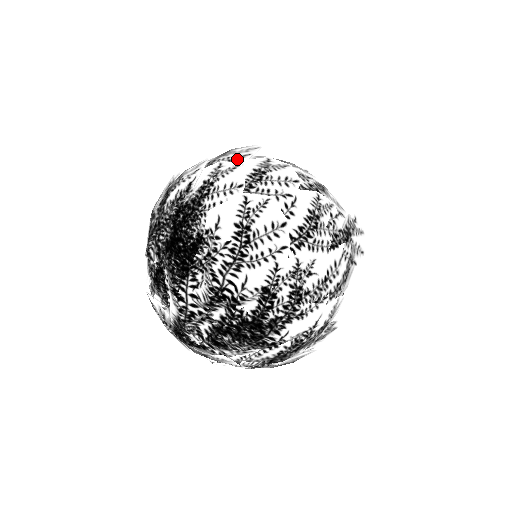
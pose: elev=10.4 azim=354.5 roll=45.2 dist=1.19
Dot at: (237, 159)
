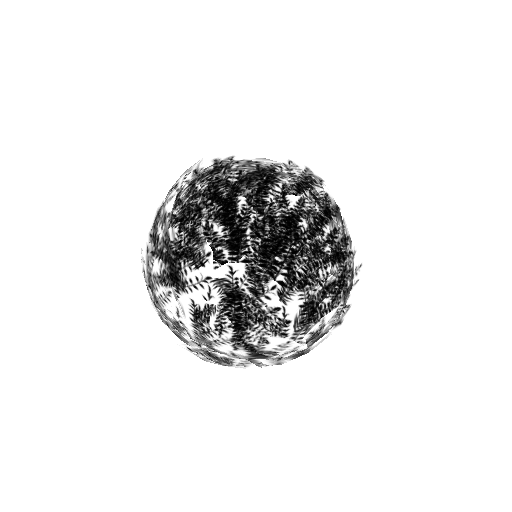
Dot at: (202, 286)
